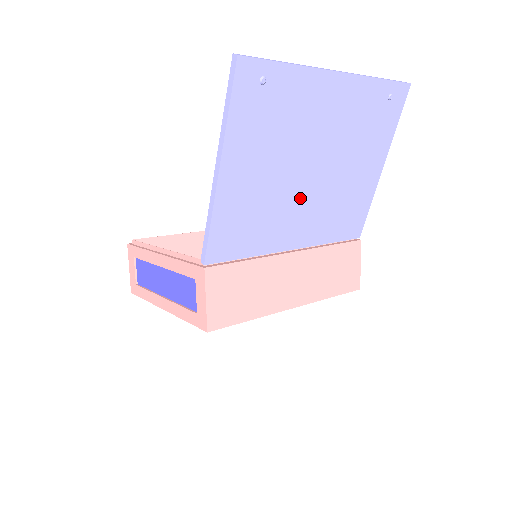
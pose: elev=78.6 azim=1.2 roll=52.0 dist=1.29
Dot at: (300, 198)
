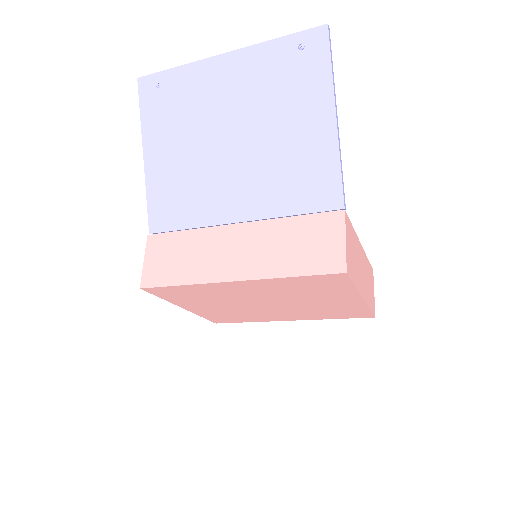
Dot at: (227, 167)
